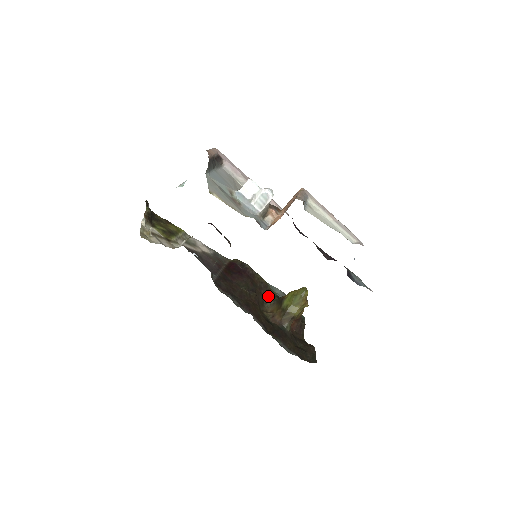
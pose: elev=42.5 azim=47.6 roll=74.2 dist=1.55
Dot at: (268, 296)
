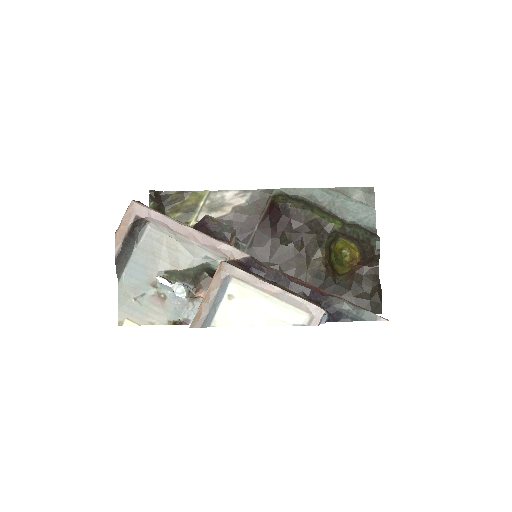
Dot at: (323, 235)
